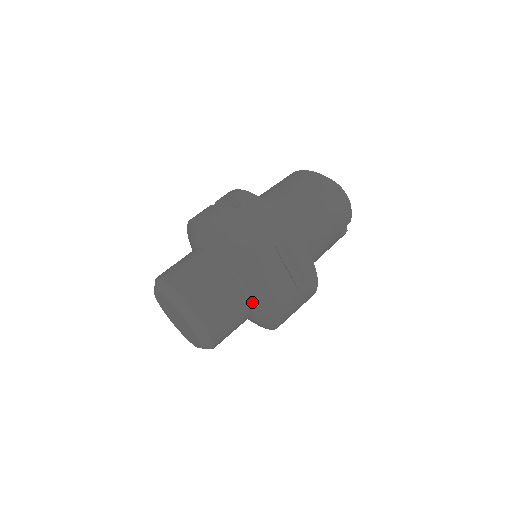
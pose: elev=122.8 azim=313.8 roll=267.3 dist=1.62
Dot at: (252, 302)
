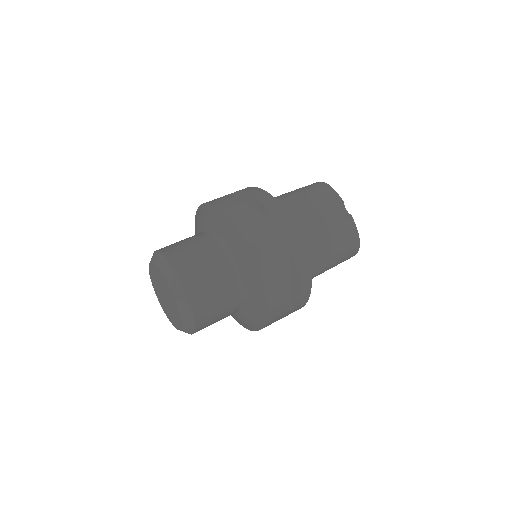
Dot at: (220, 242)
